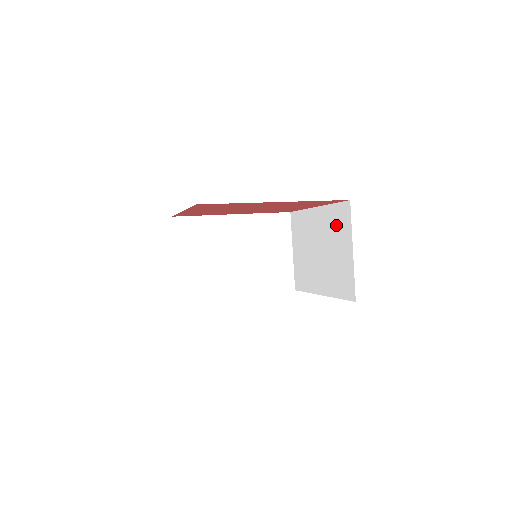
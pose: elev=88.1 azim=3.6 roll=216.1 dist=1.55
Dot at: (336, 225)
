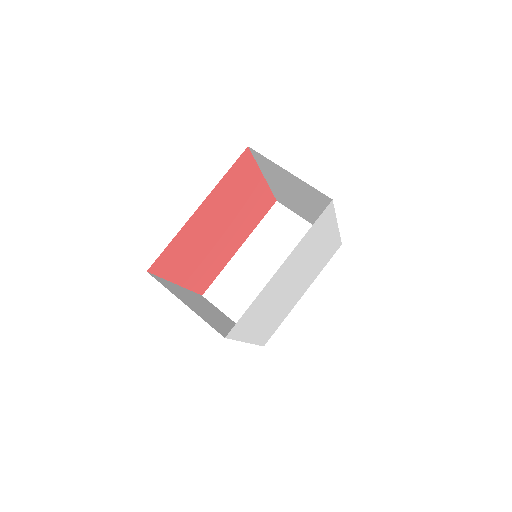
Dot at: (272, 171)
